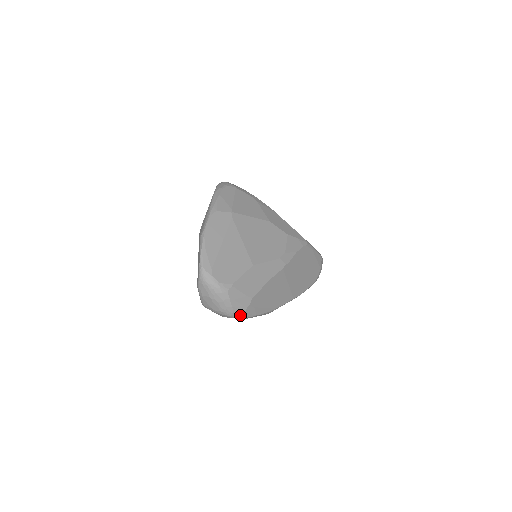
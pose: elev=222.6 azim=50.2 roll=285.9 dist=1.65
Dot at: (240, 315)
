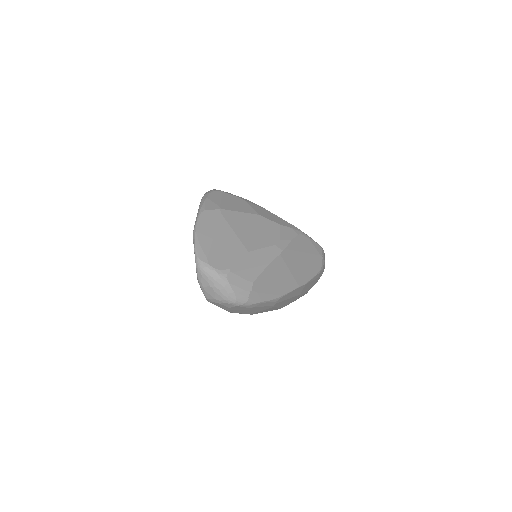
Dot at: (244, 301)
